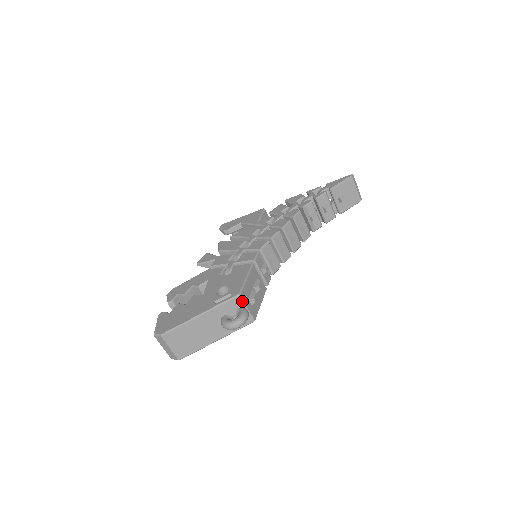
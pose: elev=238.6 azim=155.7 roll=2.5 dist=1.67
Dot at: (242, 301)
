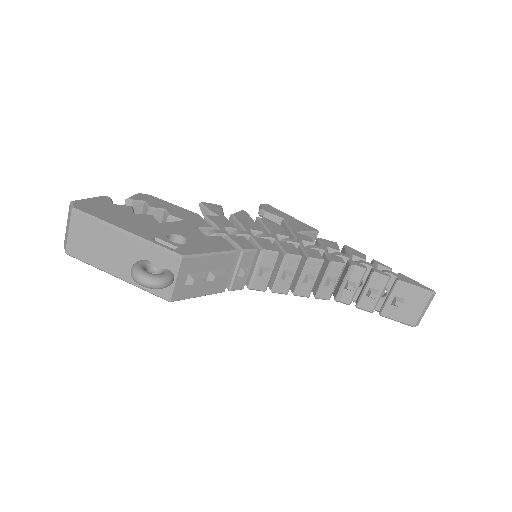
Dot at: (178, 266)
